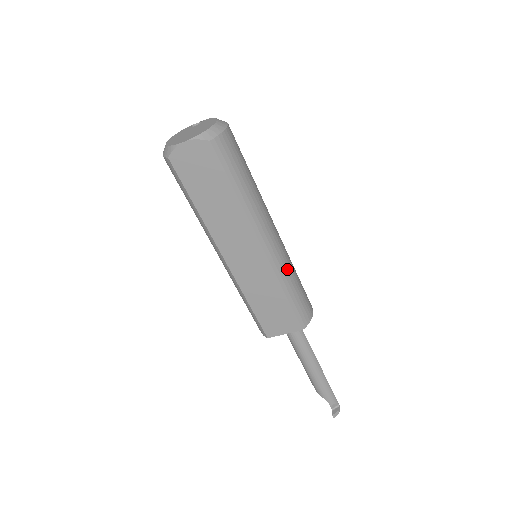
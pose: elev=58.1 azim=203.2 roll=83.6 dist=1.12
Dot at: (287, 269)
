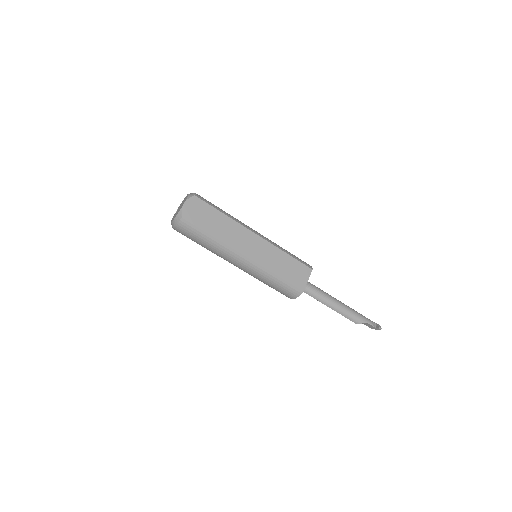
Dot at: occluded
